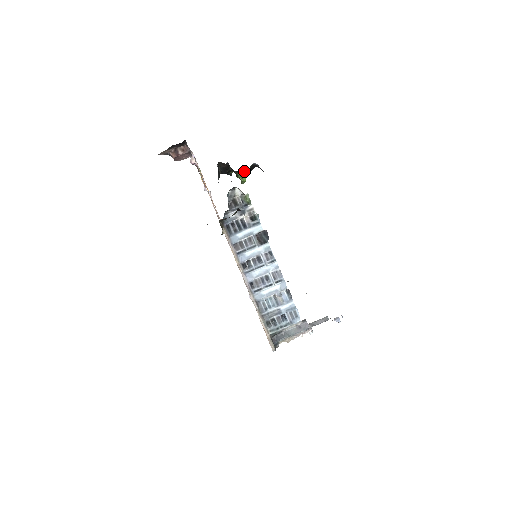
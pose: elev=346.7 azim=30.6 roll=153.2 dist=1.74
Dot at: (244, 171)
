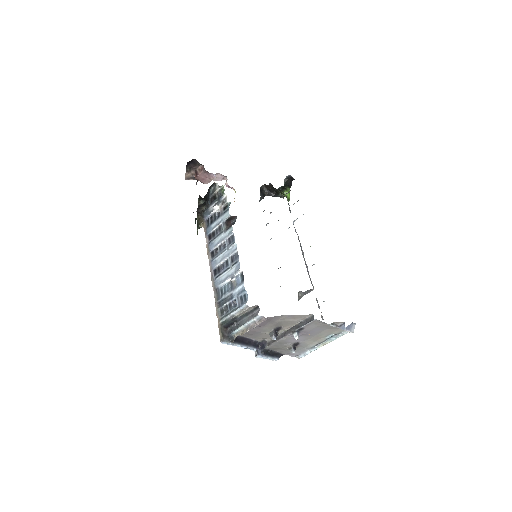
Dot at: (284, 187)
